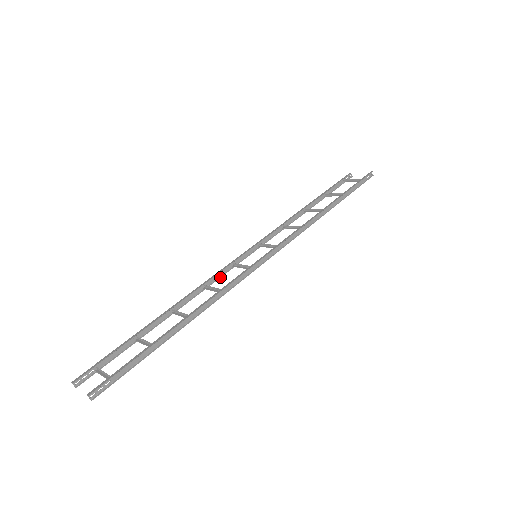
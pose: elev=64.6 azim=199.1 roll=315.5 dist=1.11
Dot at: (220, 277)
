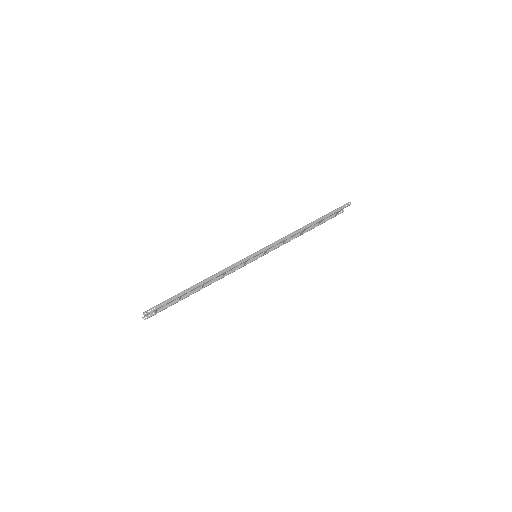
Dot at: (234, 271)
